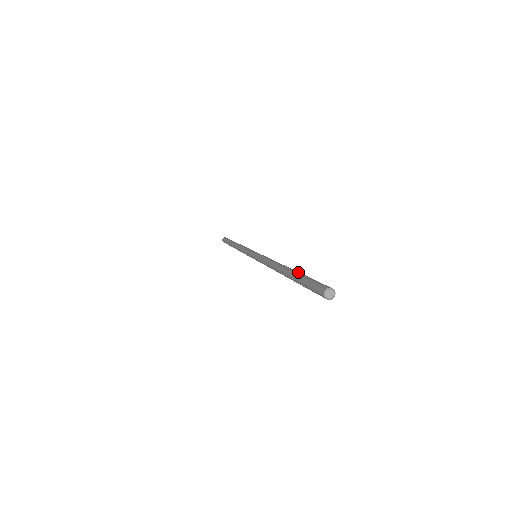
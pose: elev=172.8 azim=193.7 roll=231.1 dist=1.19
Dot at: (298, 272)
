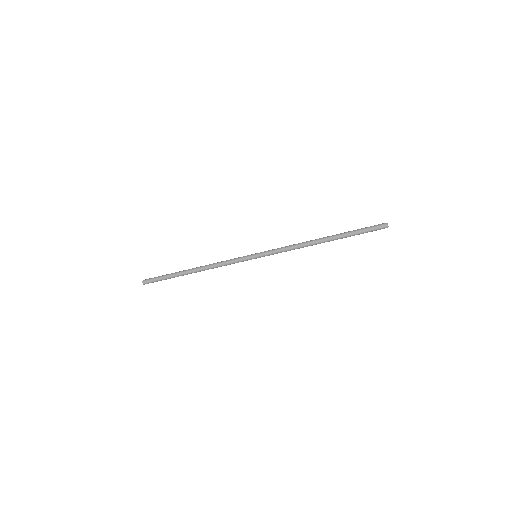
Dot at: (344, 233)
